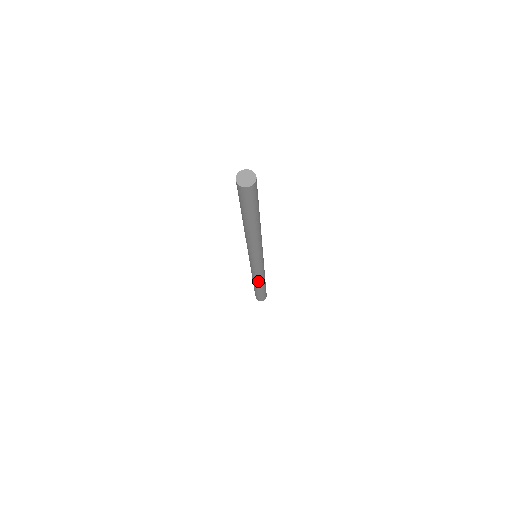
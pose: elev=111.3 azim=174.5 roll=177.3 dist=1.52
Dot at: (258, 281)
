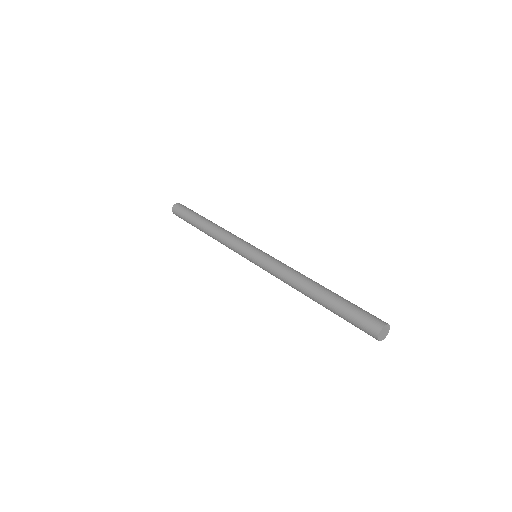
Dot at: occluded
